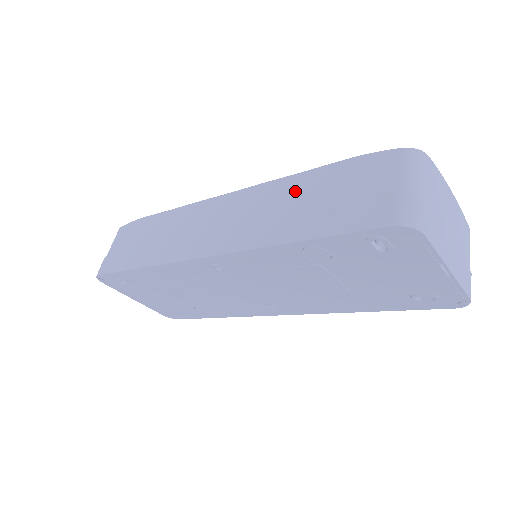
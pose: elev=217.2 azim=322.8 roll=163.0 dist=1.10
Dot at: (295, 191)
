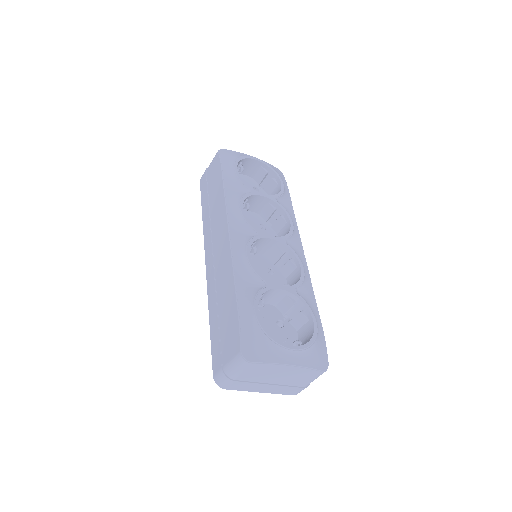
Dot at: (227, 292)
